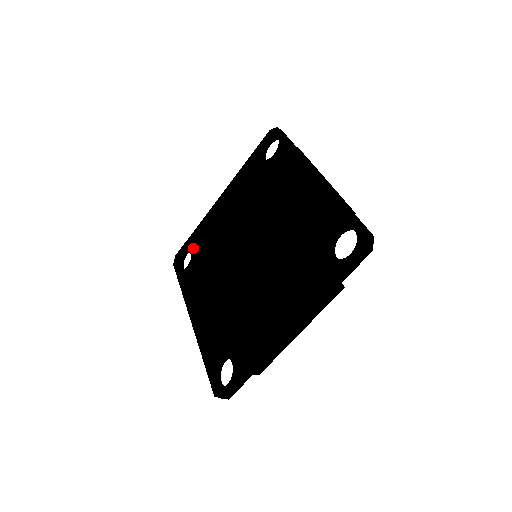
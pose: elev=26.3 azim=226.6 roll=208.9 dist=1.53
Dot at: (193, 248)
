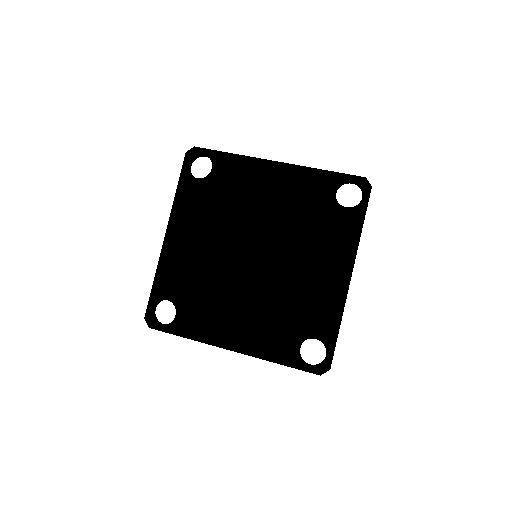
Dot at: (169, 296)
